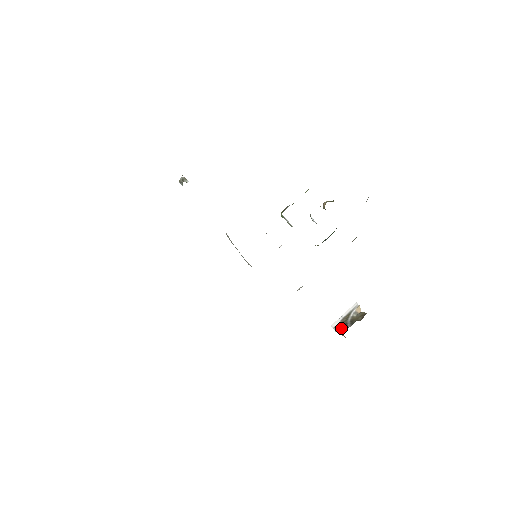
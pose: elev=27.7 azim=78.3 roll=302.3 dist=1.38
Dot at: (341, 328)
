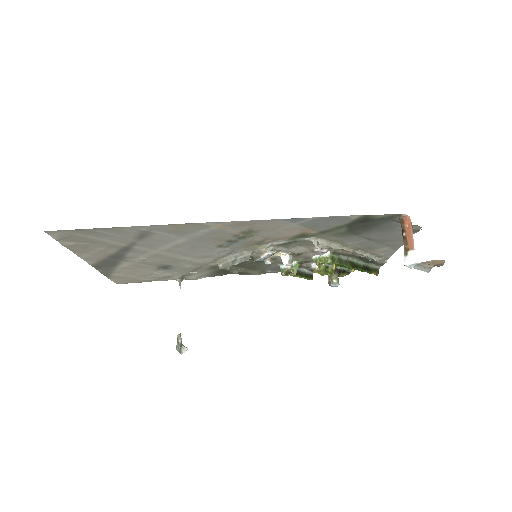
Dot at: (403, 238)
